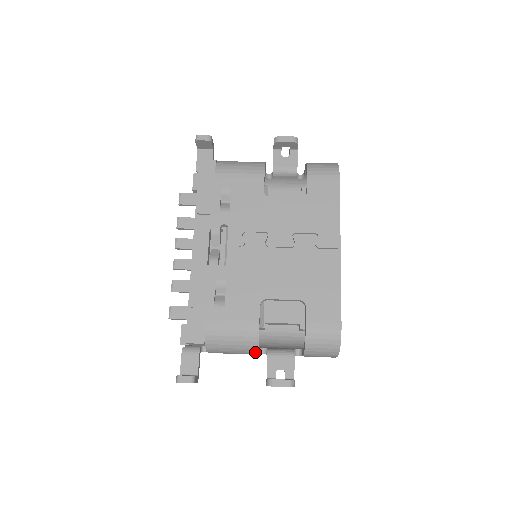
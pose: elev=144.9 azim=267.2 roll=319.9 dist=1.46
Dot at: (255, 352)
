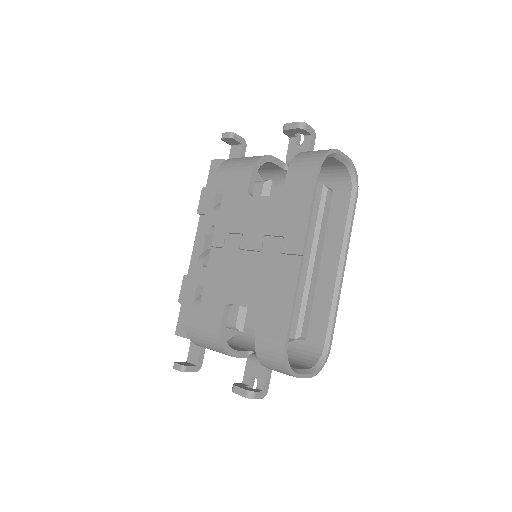
Dot at: (228, 355)
